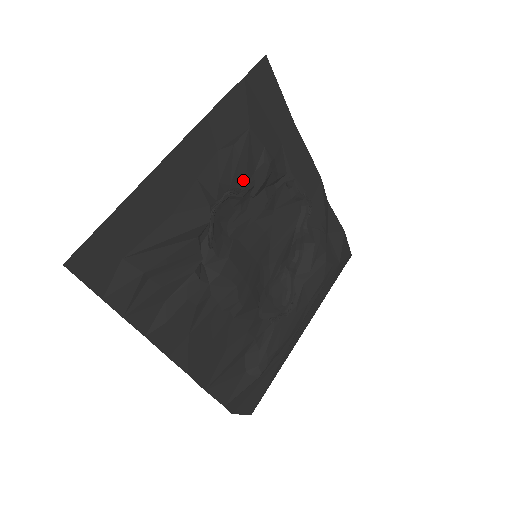
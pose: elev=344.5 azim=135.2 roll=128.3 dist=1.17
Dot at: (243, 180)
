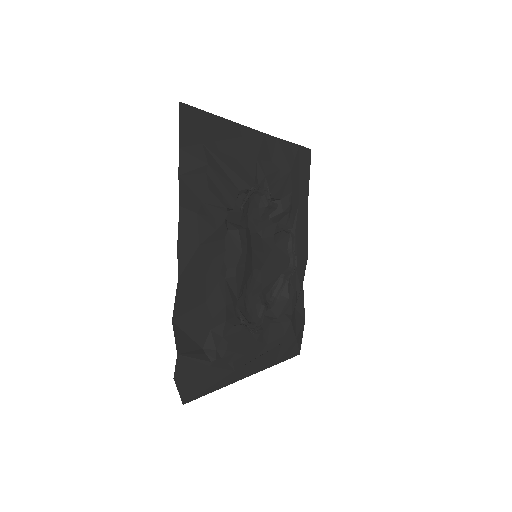
Dot at: (275, 194)
